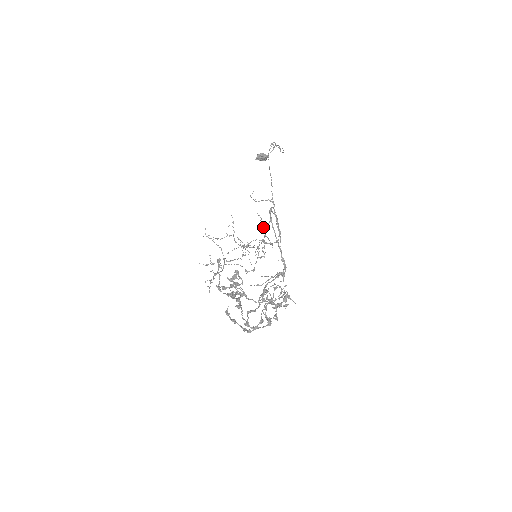
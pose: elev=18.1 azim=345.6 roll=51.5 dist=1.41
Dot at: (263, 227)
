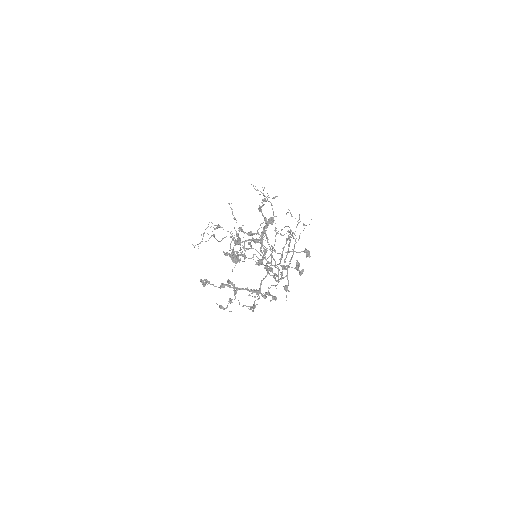
Dot at: (296, 227)
